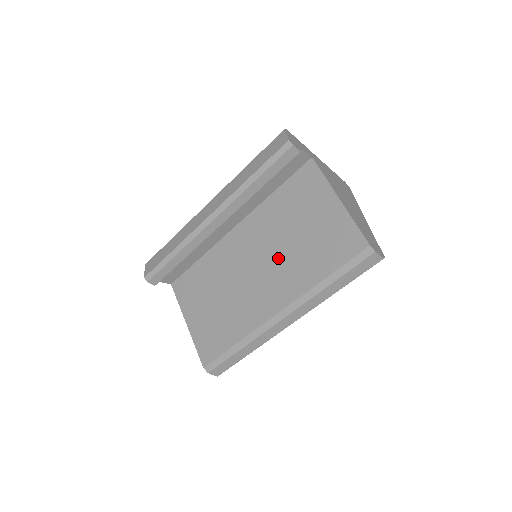
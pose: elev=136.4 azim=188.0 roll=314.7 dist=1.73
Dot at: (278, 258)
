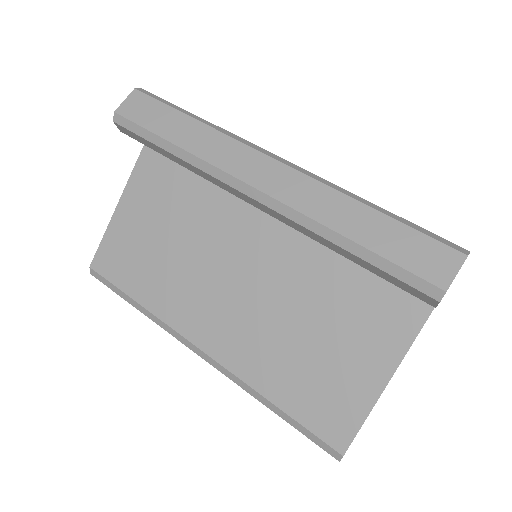
Dot at: (265, 313)
